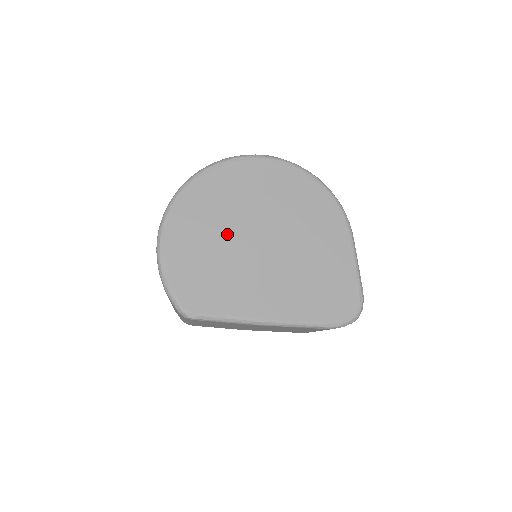
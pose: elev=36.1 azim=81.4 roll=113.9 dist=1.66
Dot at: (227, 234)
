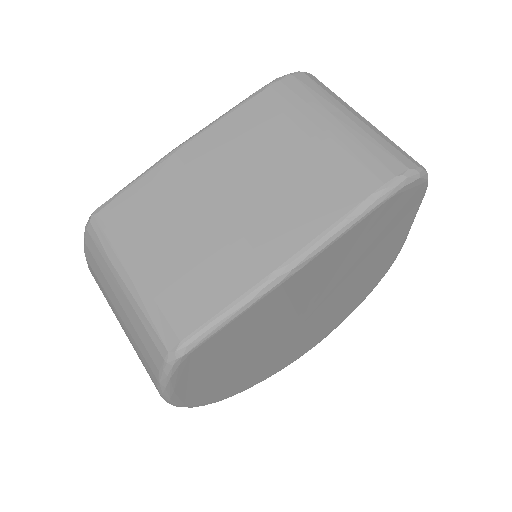
Dot at: occluded
